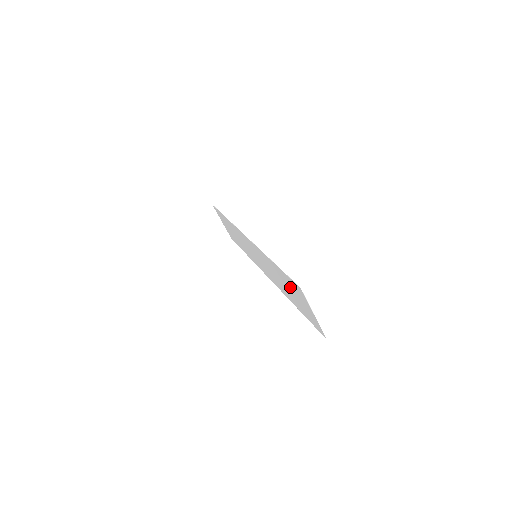
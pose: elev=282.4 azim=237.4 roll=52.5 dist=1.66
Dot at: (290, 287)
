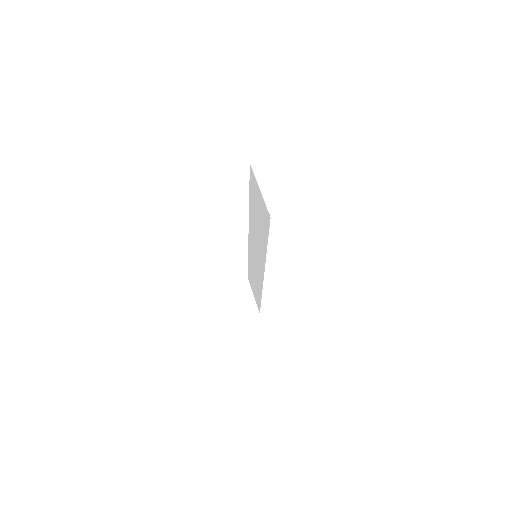
Dot at: (255, 204)
